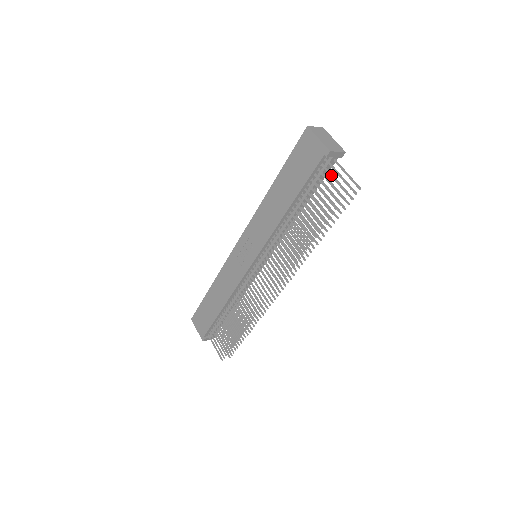
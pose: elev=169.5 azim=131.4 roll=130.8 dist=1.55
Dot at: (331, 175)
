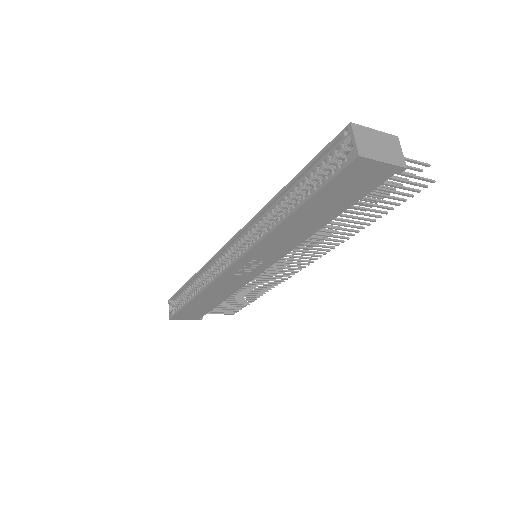
Dot at: (400, 181)
